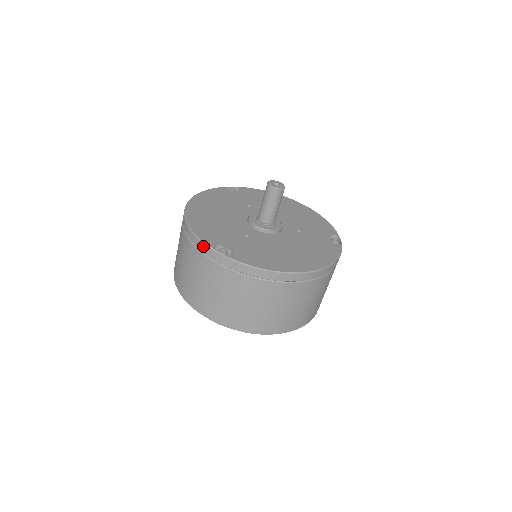
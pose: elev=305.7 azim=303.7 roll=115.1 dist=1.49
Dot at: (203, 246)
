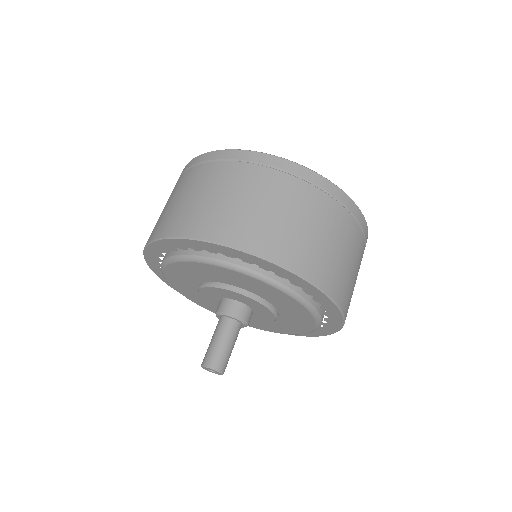
Dot at: (238, 152)
